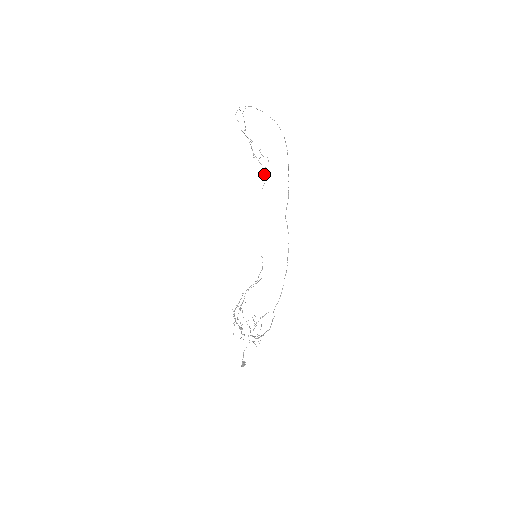
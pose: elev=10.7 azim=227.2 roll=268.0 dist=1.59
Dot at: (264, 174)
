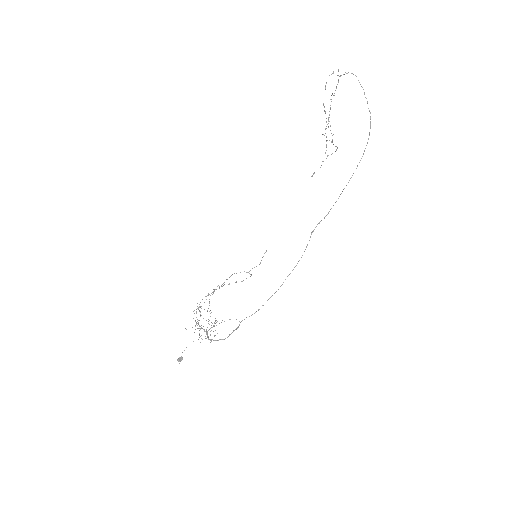
Dot at: (323, 161)
